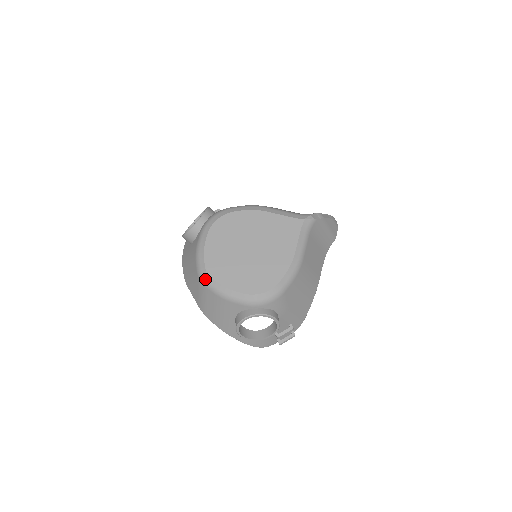
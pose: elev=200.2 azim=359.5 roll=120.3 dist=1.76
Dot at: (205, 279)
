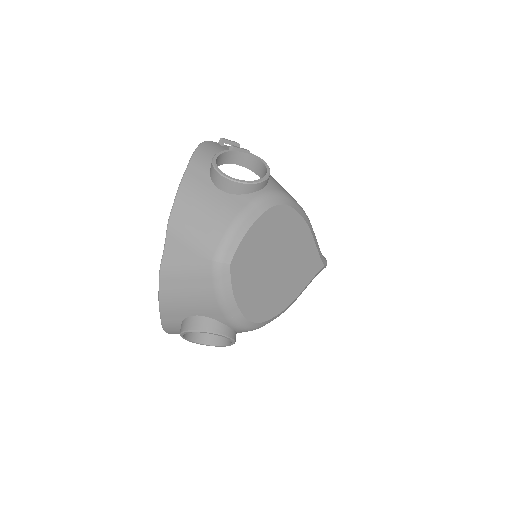
Dot at: (222, 268)
